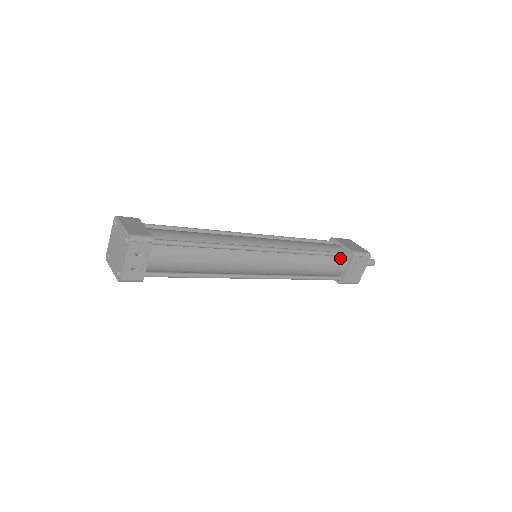
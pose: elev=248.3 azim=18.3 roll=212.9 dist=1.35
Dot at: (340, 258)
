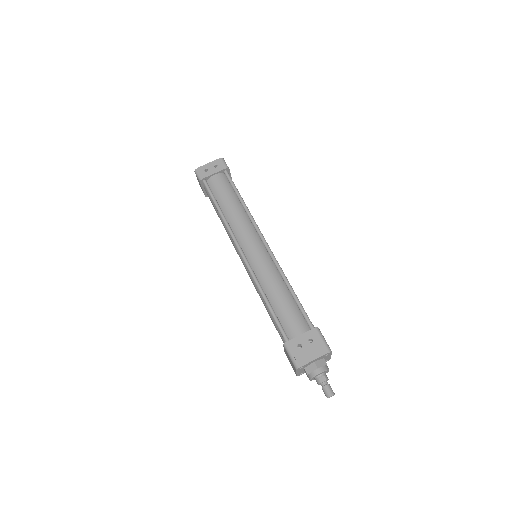
Dot at: (304, 322)
